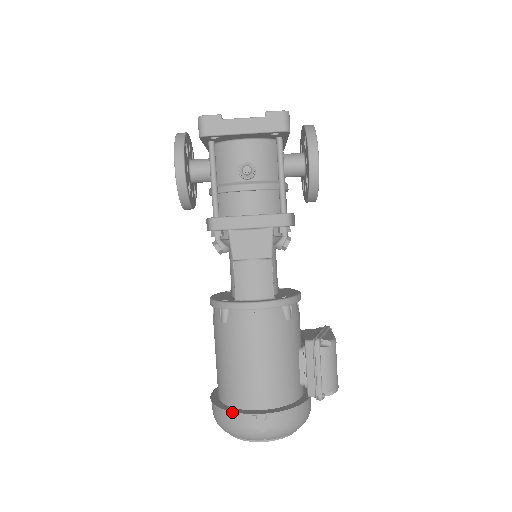
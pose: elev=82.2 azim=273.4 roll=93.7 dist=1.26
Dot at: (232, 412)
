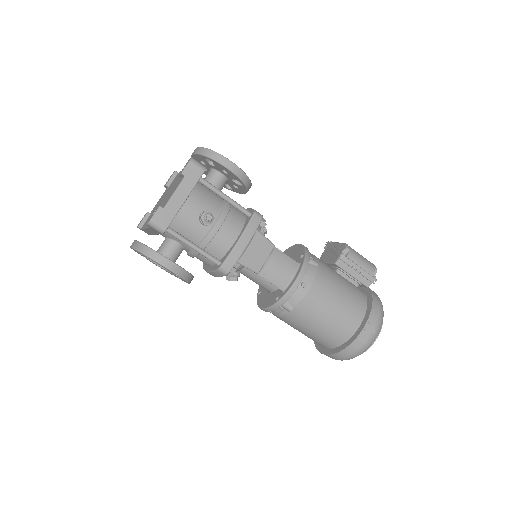
Dot at: (350, 344)
